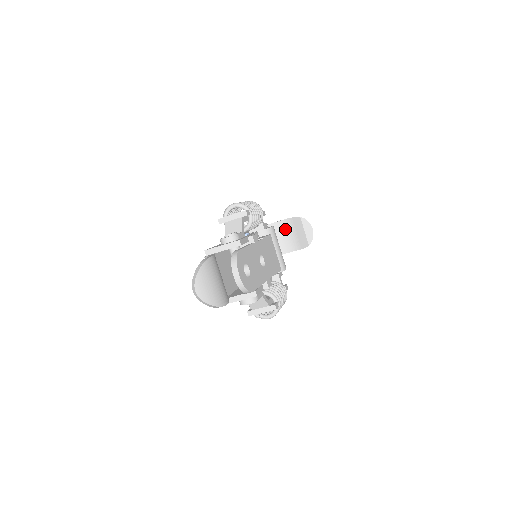
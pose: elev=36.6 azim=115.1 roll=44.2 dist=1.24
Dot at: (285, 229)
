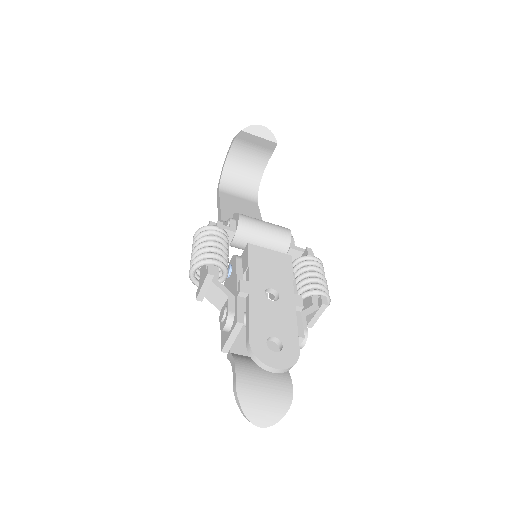
Dot at: (242, 151)
